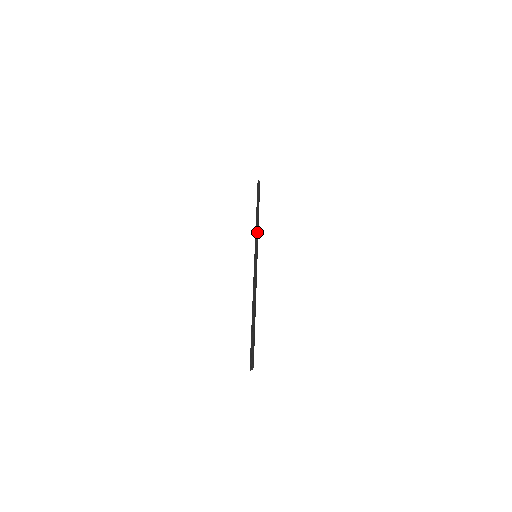
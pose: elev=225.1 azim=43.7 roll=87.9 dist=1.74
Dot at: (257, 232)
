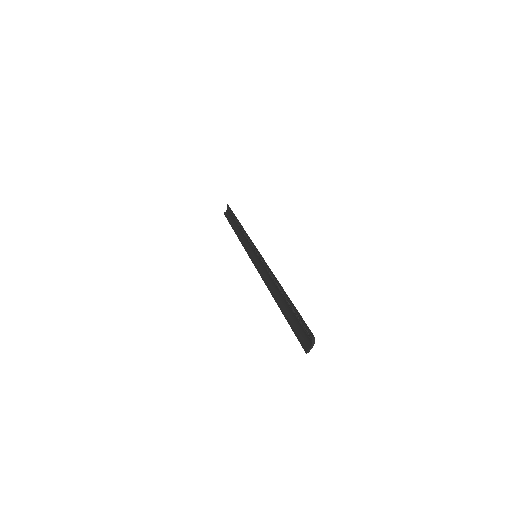
Dot at: (248, 238)
